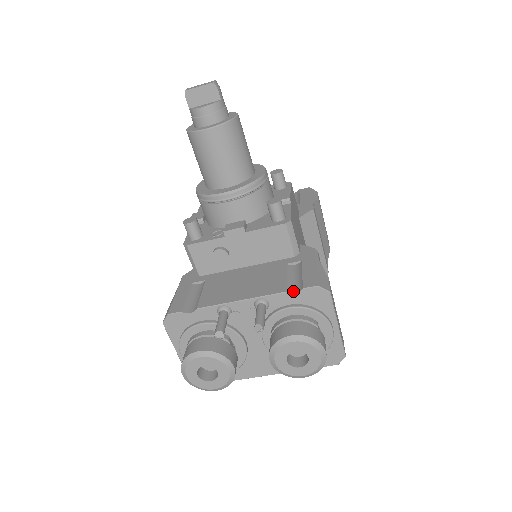
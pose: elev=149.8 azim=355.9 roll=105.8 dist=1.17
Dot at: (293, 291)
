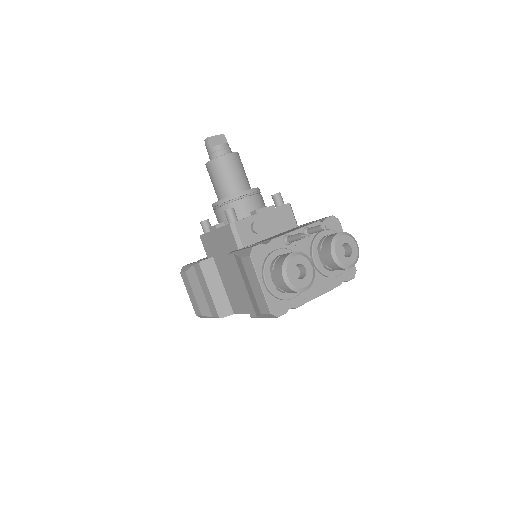
Dot at: (321, 222)
